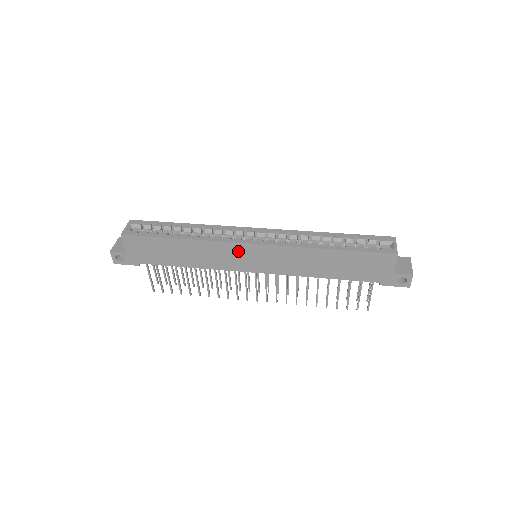
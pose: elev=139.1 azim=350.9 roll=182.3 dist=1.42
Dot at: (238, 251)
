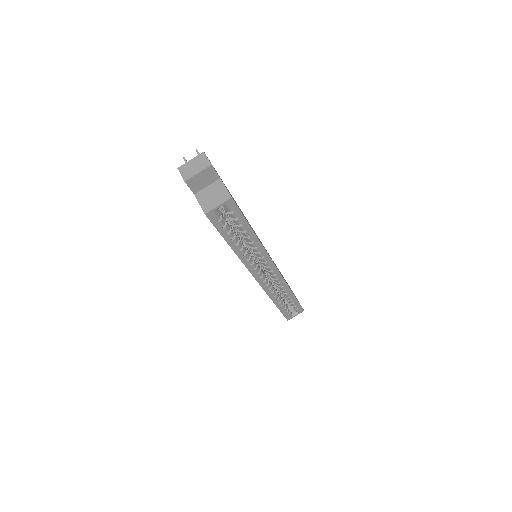
Dot at: occluded
